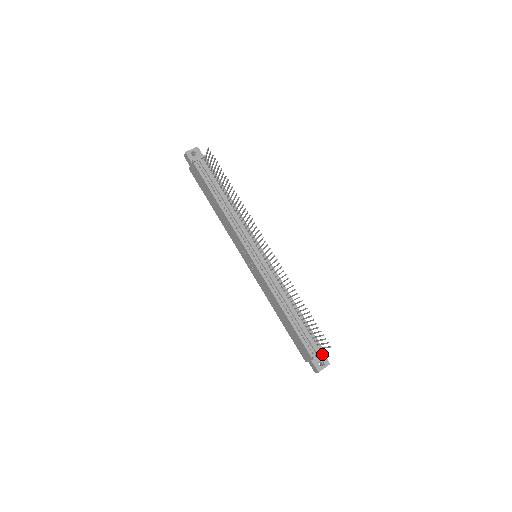
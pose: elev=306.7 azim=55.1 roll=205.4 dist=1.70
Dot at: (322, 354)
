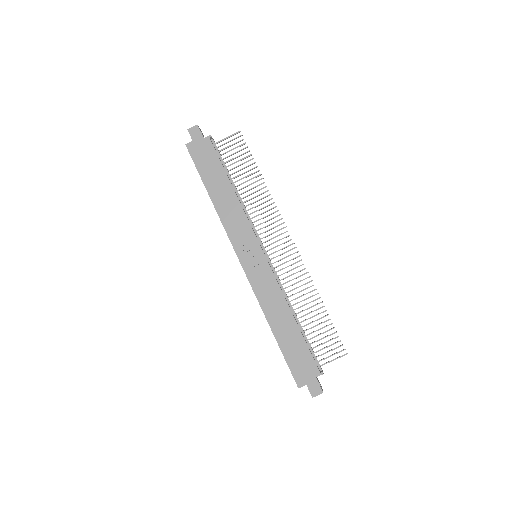
Dot at: occluded
